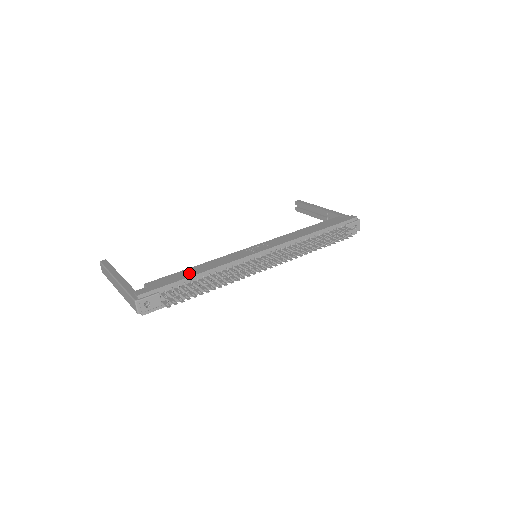
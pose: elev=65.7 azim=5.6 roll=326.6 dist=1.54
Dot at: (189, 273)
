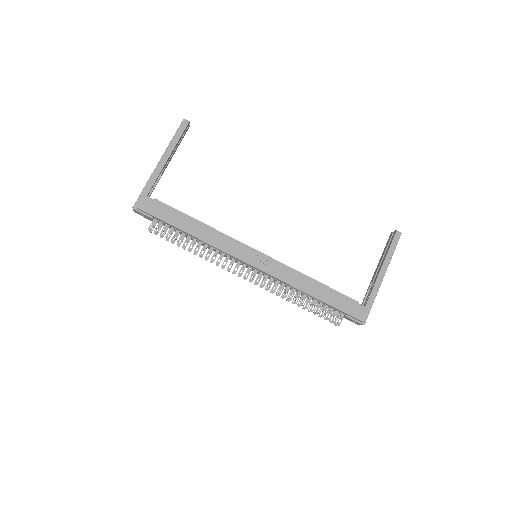
Dot at: (186, 225)
